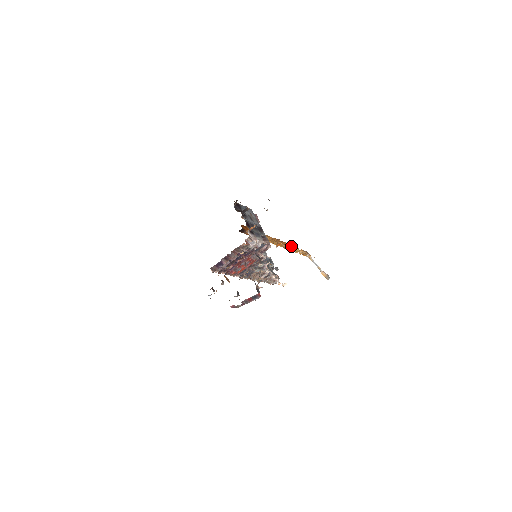
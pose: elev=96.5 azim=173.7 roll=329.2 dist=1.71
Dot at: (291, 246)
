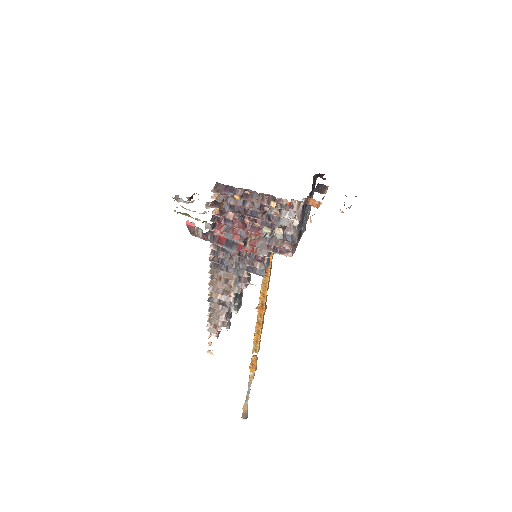
Dot at: occluded
